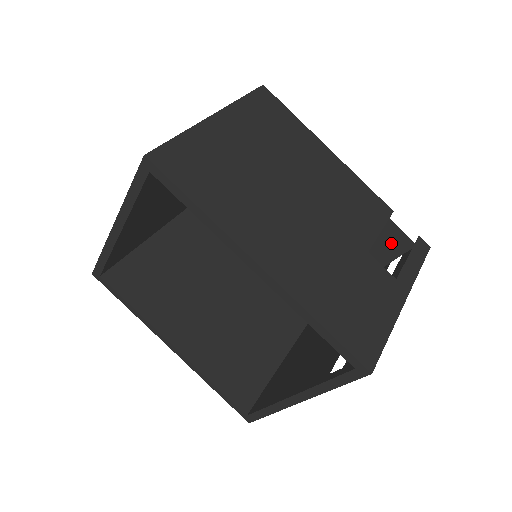
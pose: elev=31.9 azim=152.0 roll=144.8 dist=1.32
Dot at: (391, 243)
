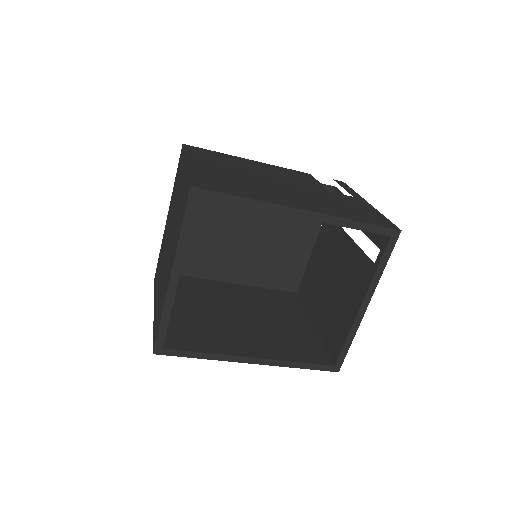
Dot at: occluded
